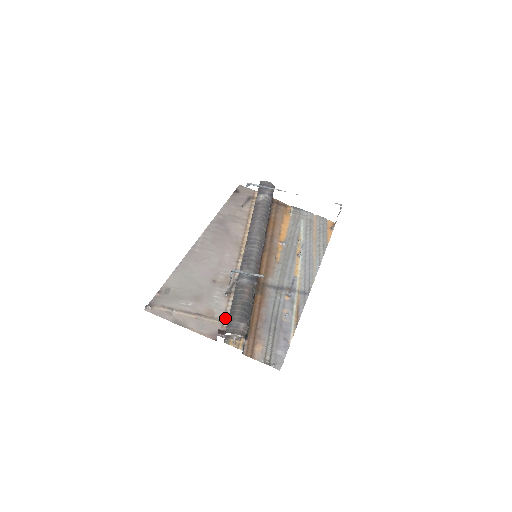
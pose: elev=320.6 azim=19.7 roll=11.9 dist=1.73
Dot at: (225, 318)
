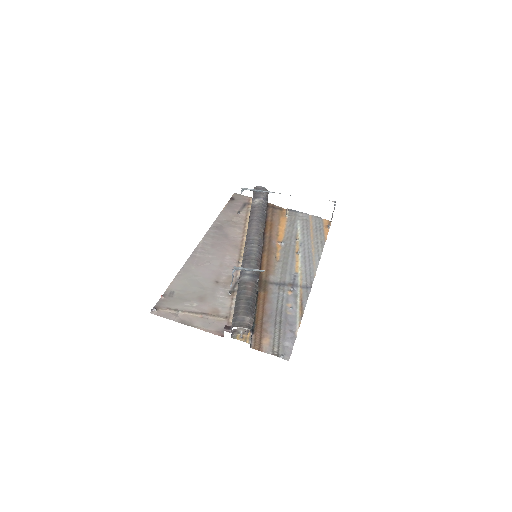
Dot at: (230, 315)
